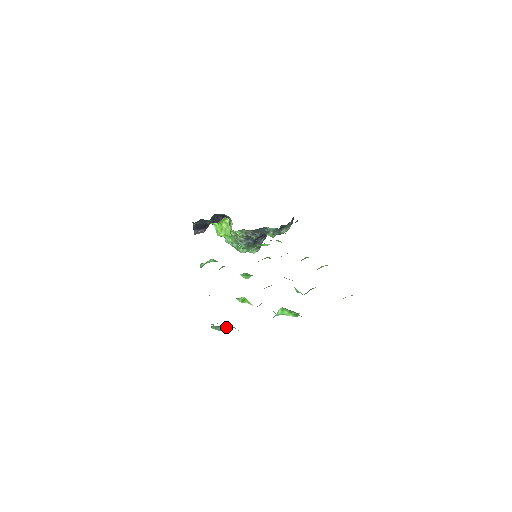
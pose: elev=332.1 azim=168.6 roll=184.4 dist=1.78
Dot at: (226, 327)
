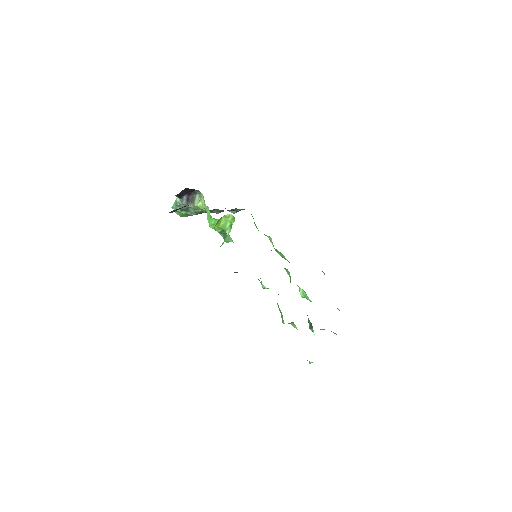
Dot at: occluded
